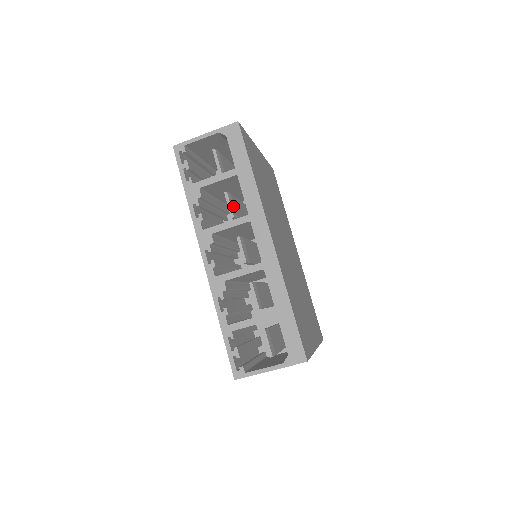
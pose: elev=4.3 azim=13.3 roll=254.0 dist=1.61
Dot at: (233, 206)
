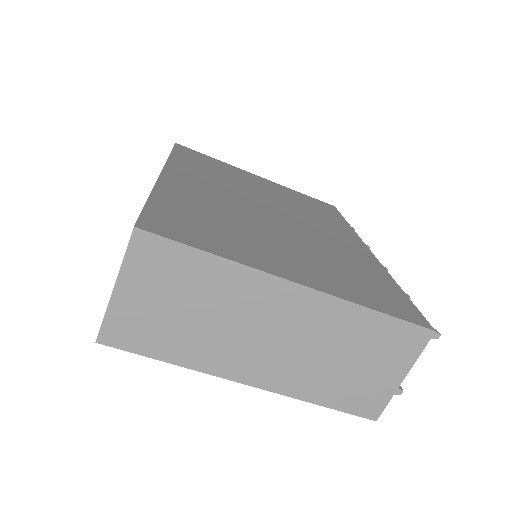
Dot at: occluded
